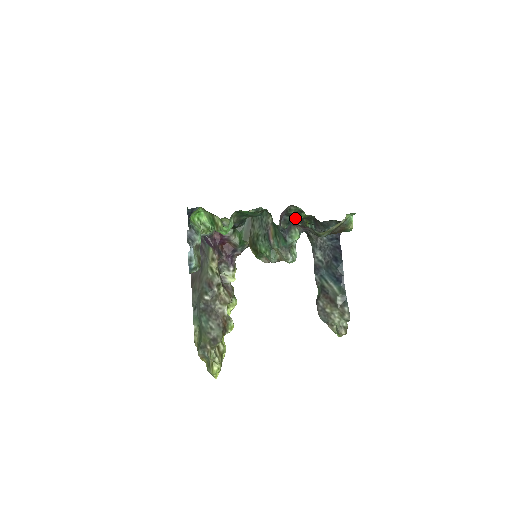
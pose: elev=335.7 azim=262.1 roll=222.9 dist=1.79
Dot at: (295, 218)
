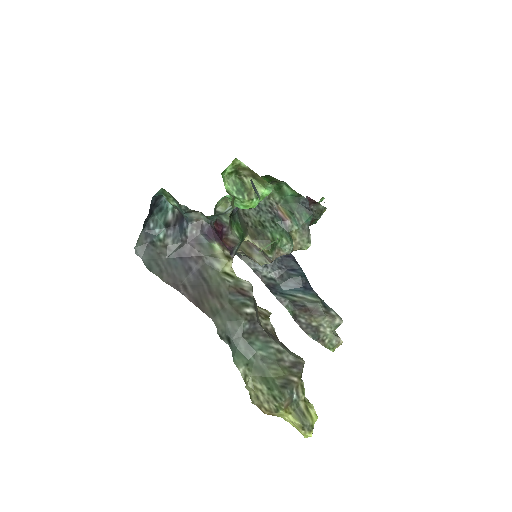
Dot at: occluded
